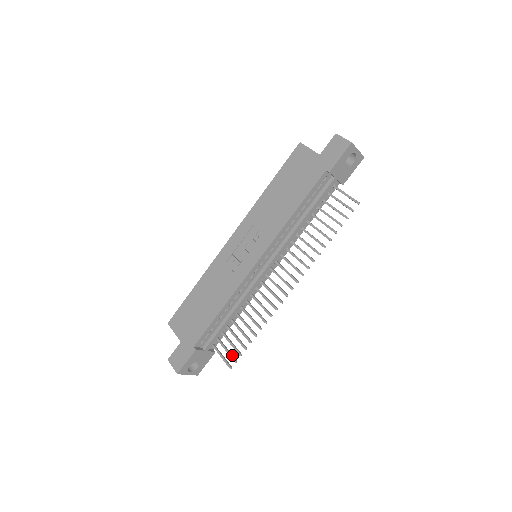
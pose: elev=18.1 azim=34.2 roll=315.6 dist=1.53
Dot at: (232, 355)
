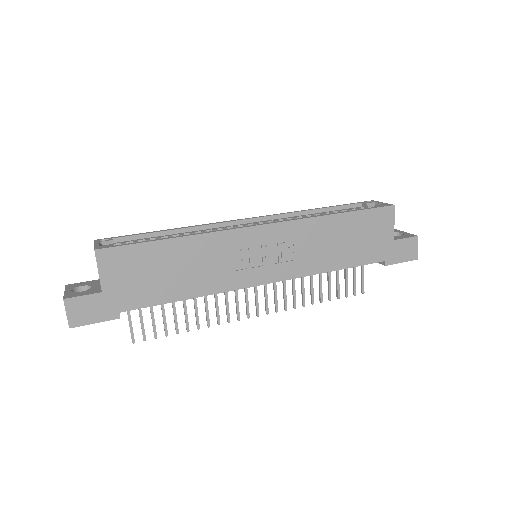
Dot at: occluded
